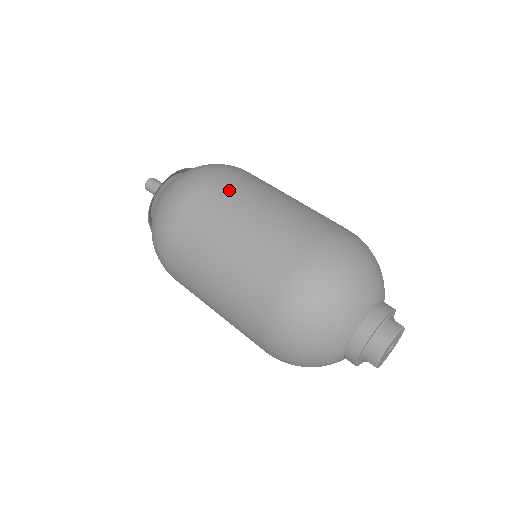
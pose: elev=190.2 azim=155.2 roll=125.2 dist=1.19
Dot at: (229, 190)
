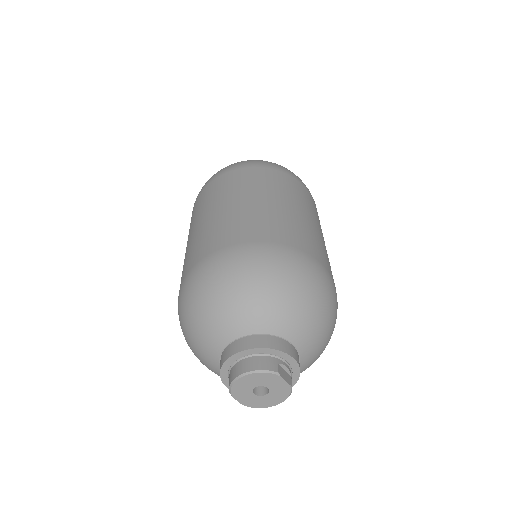
Dot at: (251, 178)
